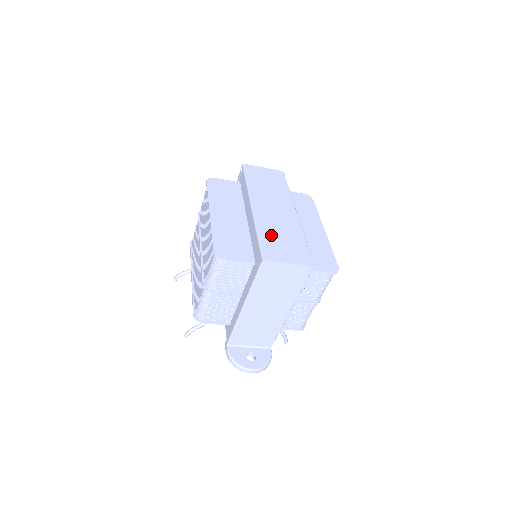
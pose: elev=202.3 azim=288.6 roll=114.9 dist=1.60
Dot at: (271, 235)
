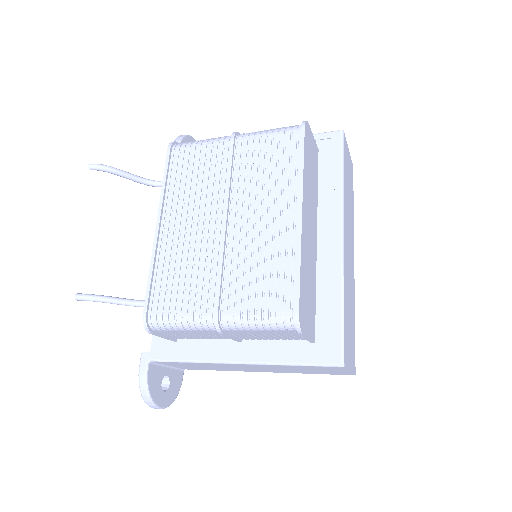
Dot at: (348, 309)
